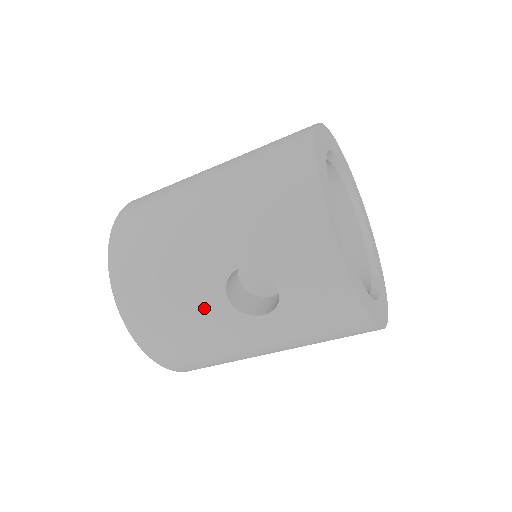
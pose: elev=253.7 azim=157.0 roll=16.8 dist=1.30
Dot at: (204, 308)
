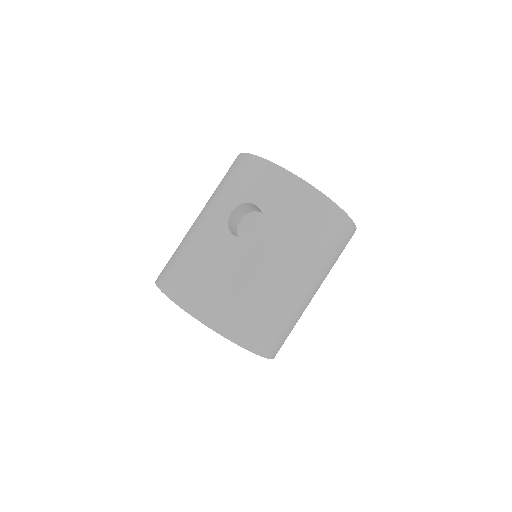
Dot at: (225, 253)
